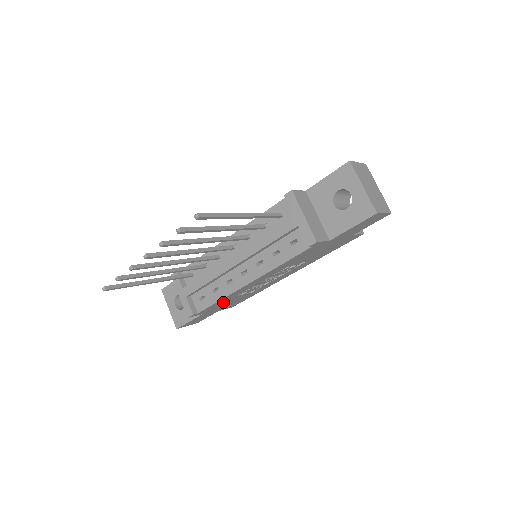
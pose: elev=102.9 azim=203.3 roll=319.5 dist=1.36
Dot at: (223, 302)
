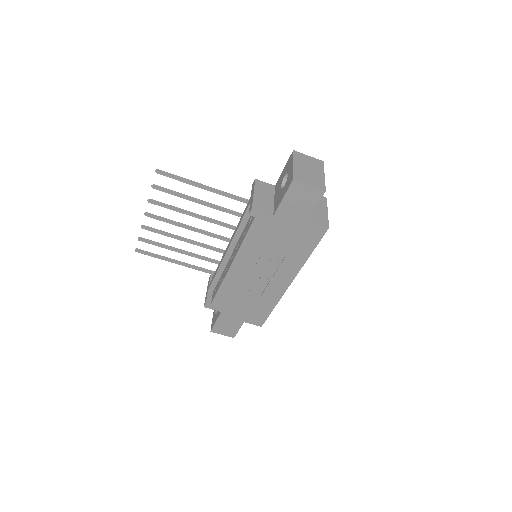
Dot at: (230, 297)
